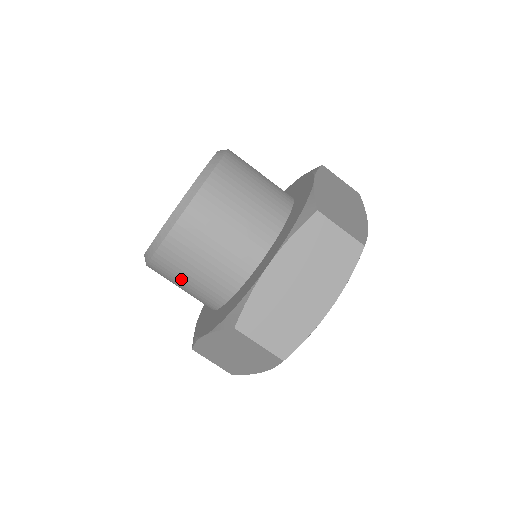
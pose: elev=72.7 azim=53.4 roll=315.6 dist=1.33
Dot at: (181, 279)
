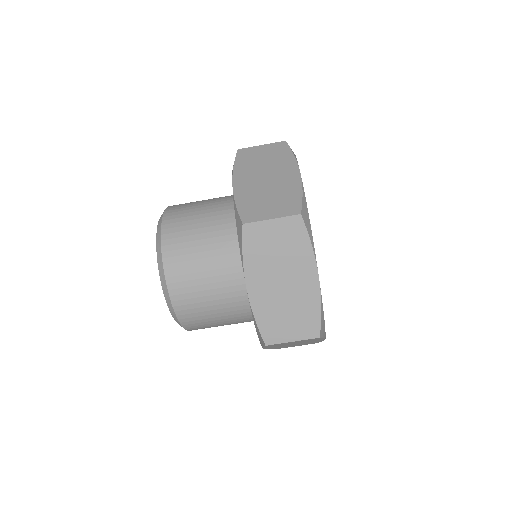
Dot at: (200, 279)
